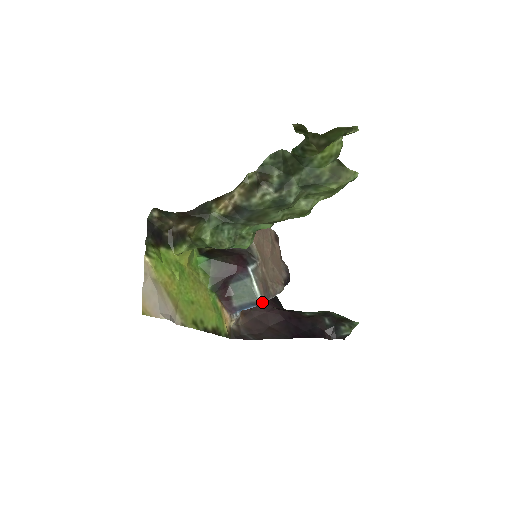
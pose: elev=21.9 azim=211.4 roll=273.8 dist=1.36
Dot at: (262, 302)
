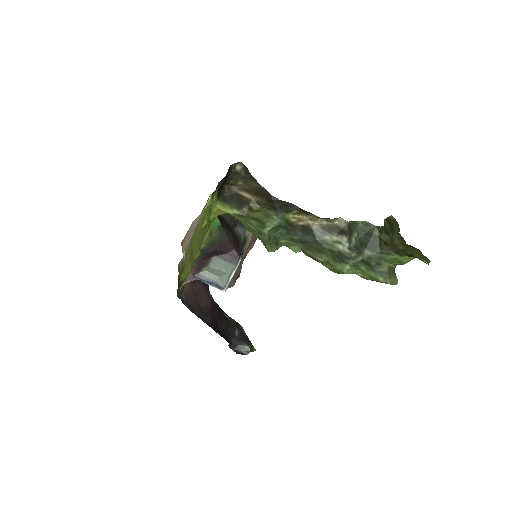
Dot at: (225, 290)
